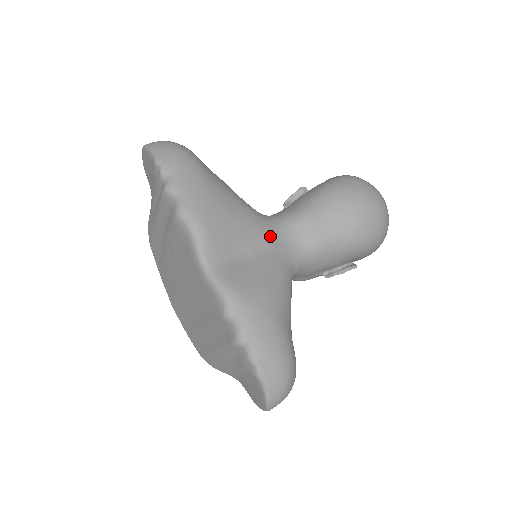
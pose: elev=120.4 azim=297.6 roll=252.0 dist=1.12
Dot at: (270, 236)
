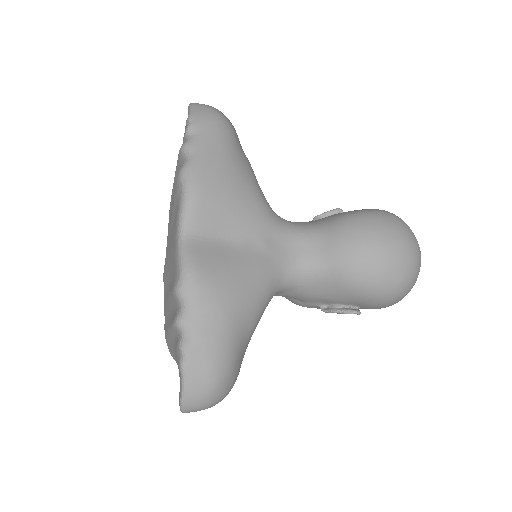
Dot at: (271, 237)
